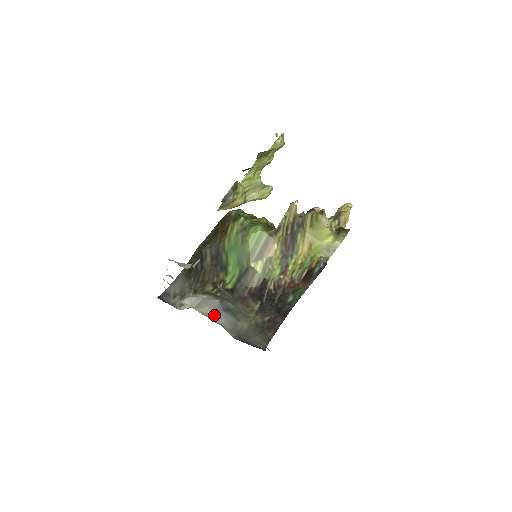
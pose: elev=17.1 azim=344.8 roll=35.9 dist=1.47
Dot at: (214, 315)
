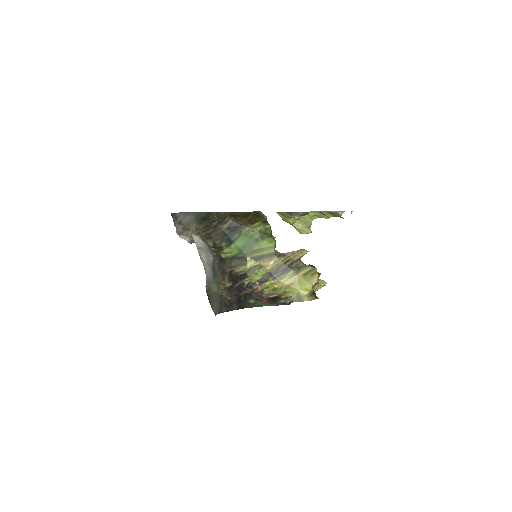
Dot at: (206, 264)
